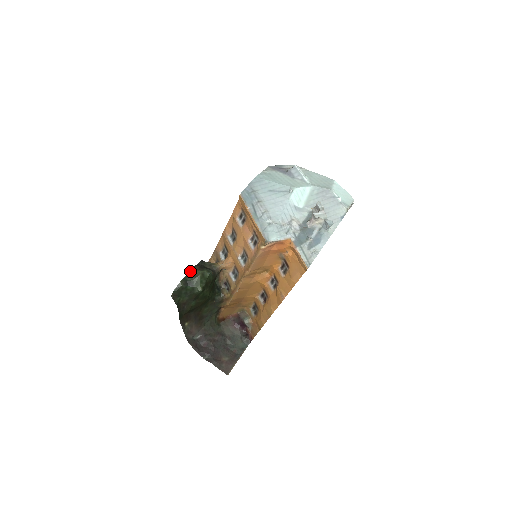
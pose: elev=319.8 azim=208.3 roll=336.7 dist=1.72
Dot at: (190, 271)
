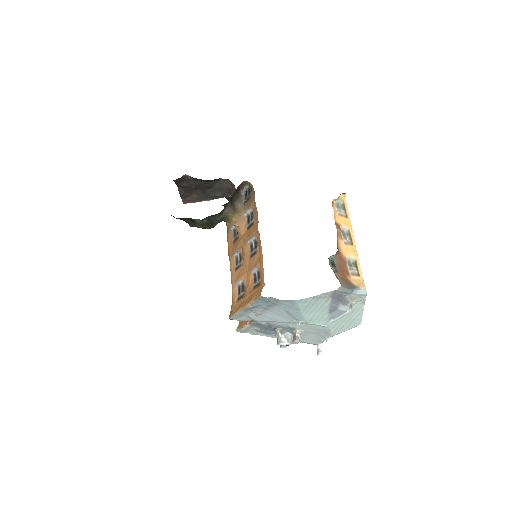
Dot at: (194, 220)
